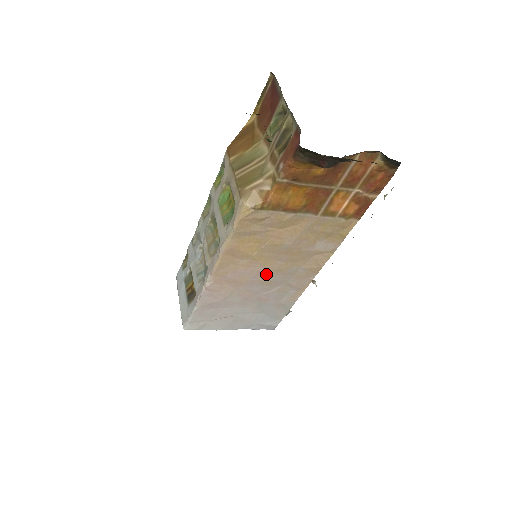
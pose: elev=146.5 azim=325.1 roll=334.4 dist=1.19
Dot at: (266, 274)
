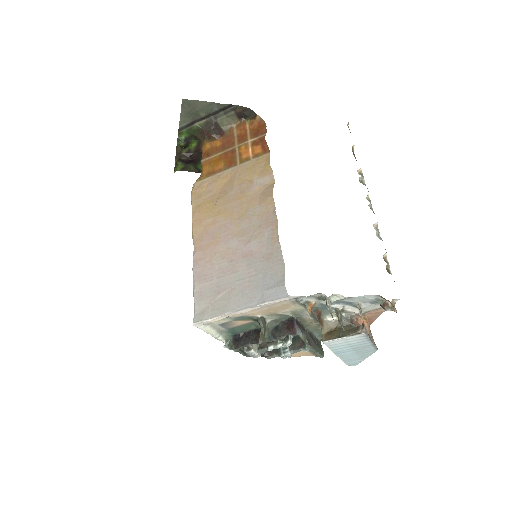
Dot at: (233, 225)
